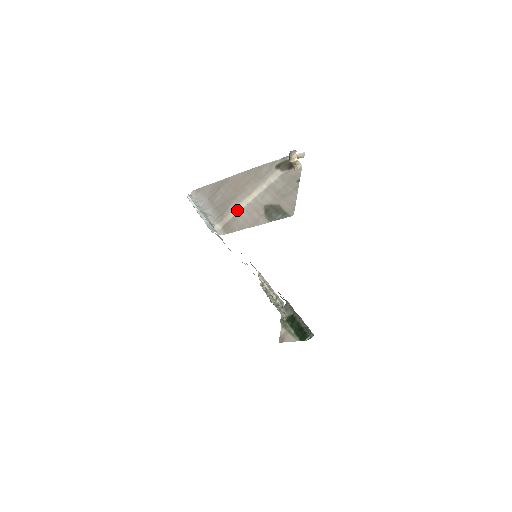
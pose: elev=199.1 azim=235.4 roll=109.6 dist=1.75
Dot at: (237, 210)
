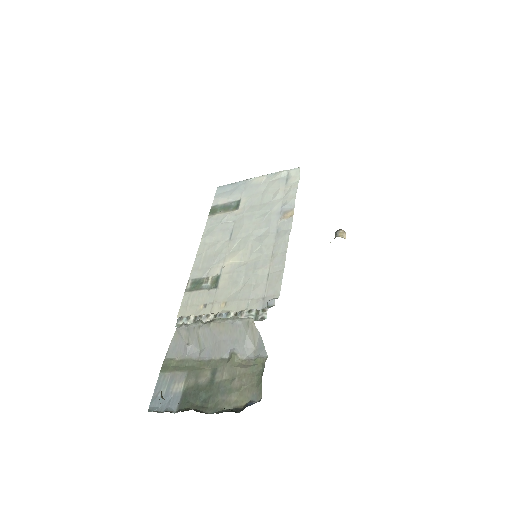
Dot at: occluded
